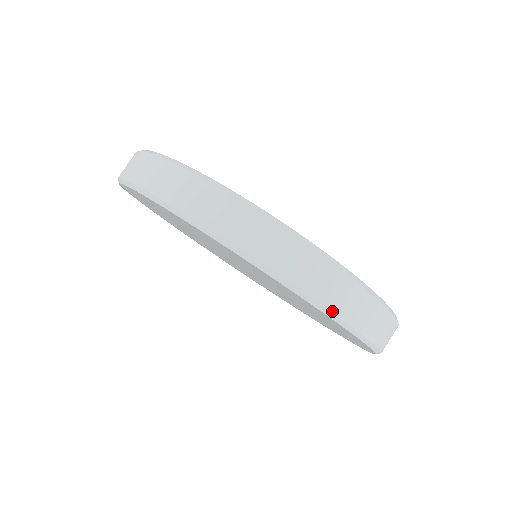
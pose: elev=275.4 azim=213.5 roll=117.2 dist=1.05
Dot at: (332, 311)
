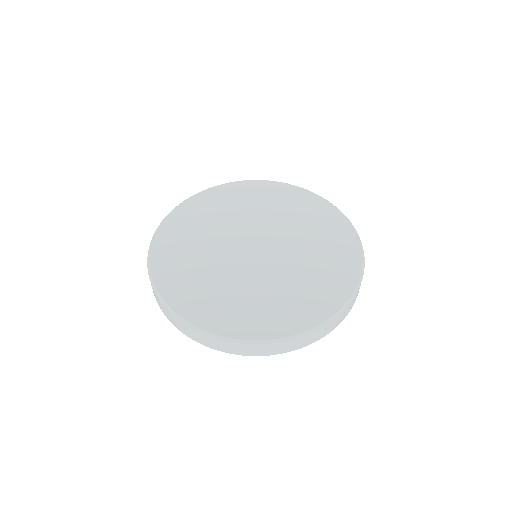
Dot at: occluded
